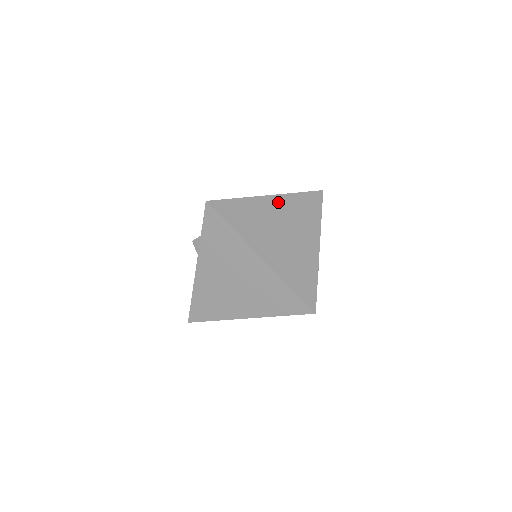
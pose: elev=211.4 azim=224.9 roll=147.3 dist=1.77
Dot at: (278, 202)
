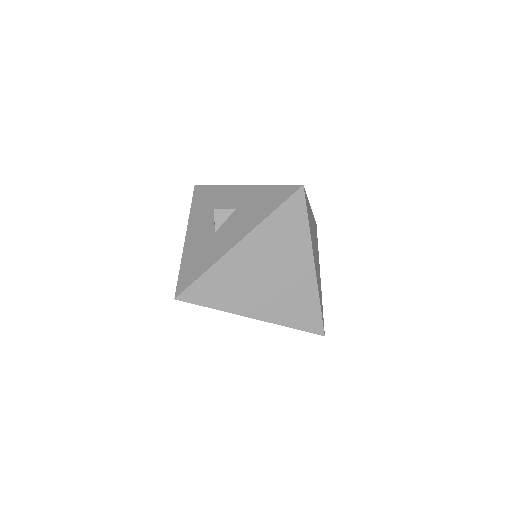
Dot at: (312, 217)
